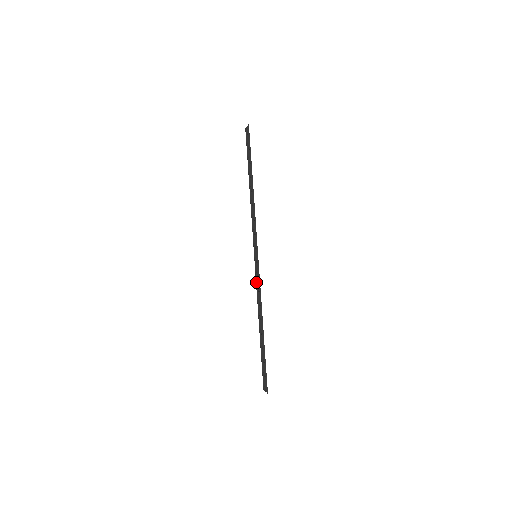
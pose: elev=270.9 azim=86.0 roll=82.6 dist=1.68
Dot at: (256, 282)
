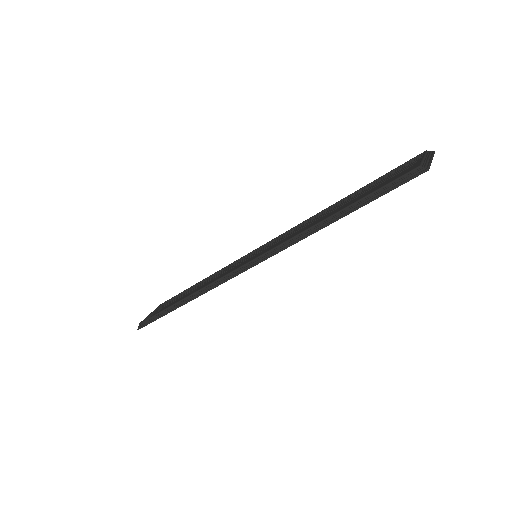
Dot at: (218, 280)
